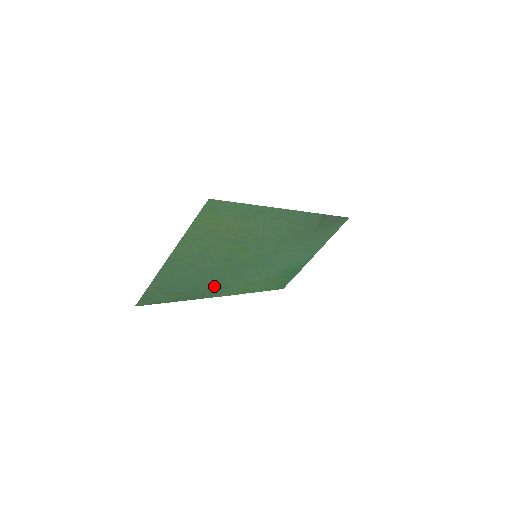
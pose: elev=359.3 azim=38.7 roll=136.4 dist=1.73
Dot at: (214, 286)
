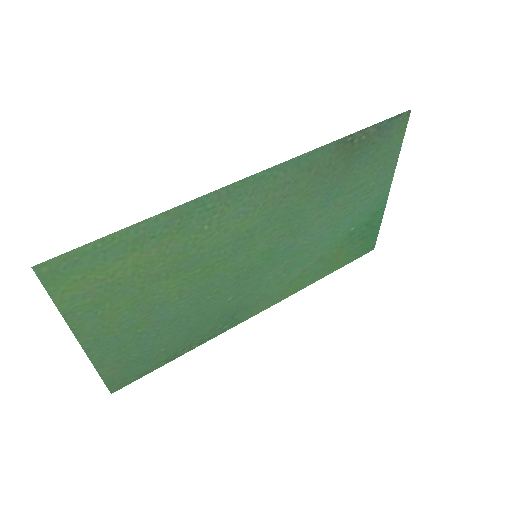
Dot at: (224, 316)
